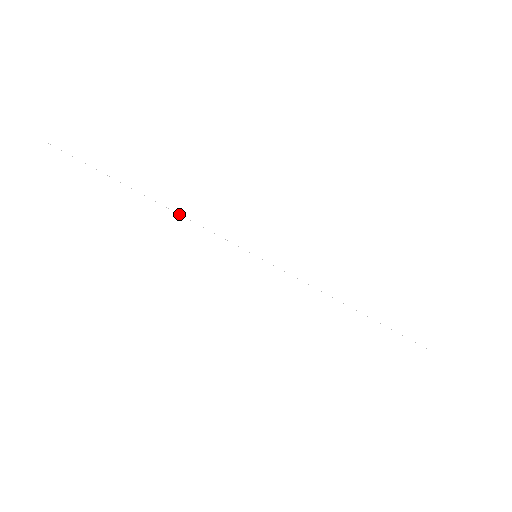
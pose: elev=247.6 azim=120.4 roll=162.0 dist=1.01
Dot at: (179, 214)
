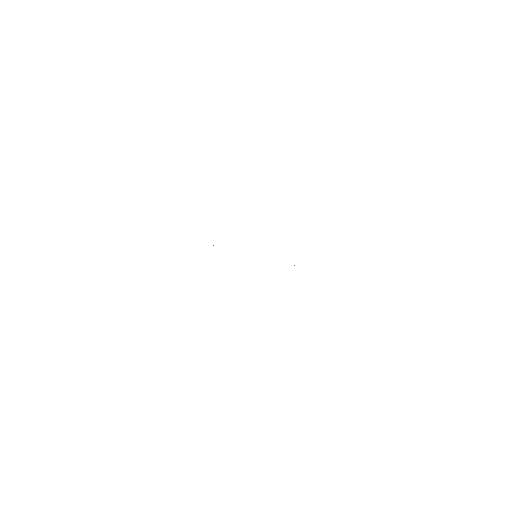
Dot at: occluded
